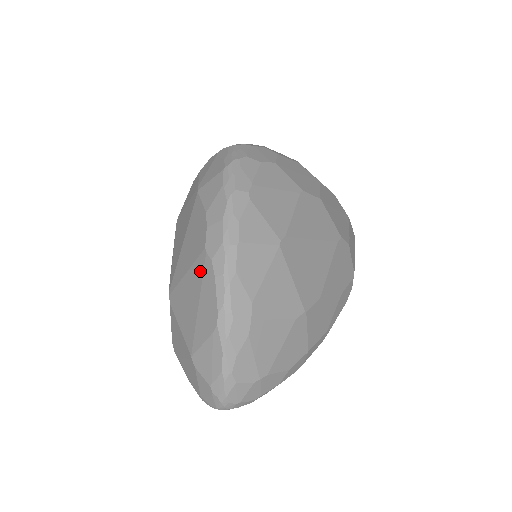
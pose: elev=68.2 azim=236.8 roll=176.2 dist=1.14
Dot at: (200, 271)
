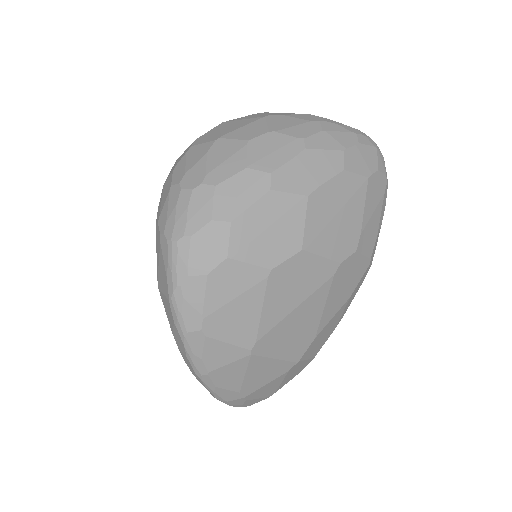
Dot at: occluded
